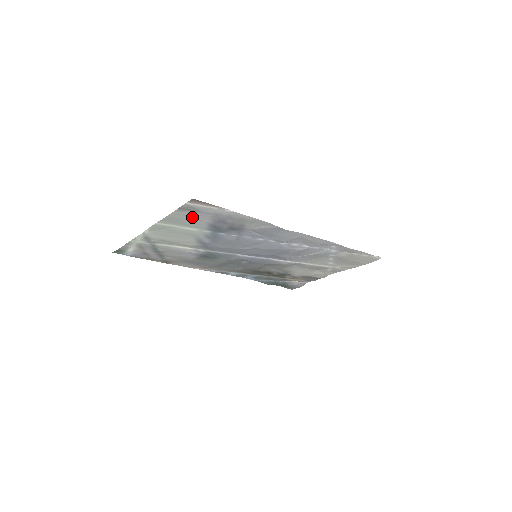
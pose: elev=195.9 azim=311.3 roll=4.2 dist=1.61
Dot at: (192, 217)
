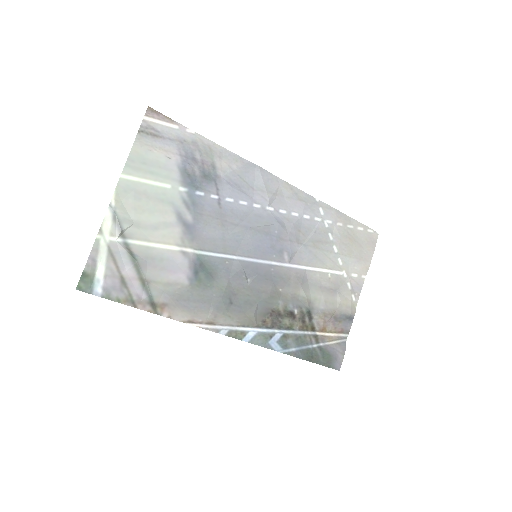
Dot at: (157, 152)
